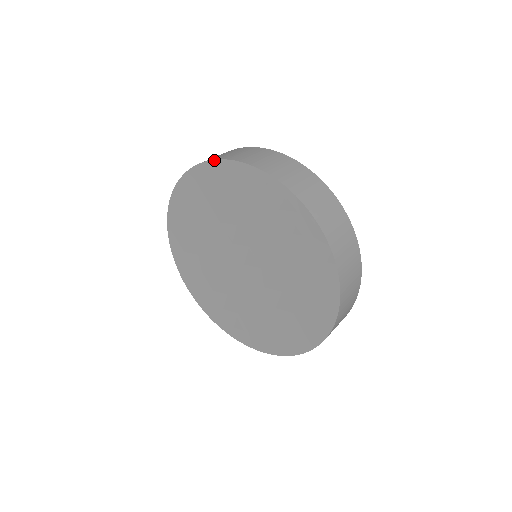
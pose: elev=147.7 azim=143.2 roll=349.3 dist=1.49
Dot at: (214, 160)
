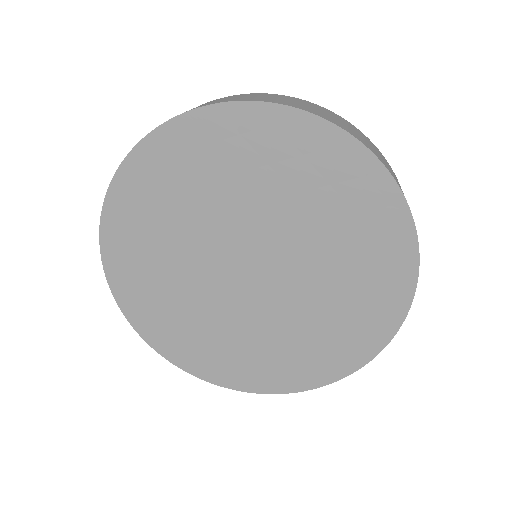
Dot at: (176, 117)
